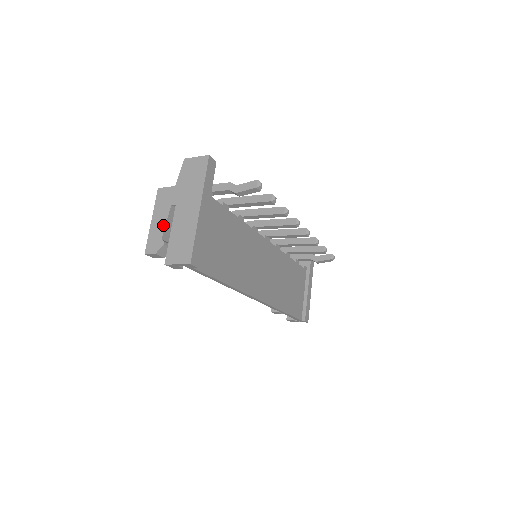
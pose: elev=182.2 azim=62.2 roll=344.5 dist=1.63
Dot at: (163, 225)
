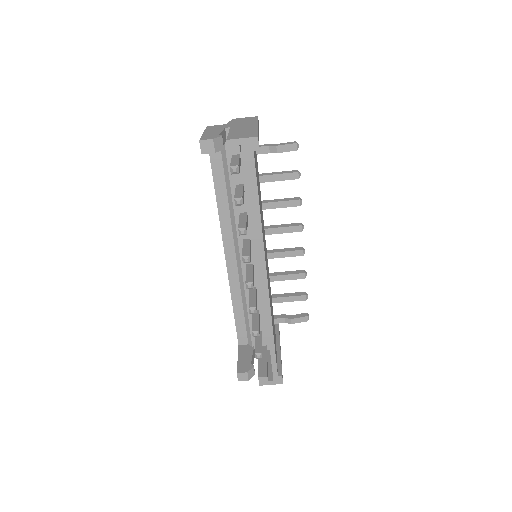
Dot at: (218, 132)
